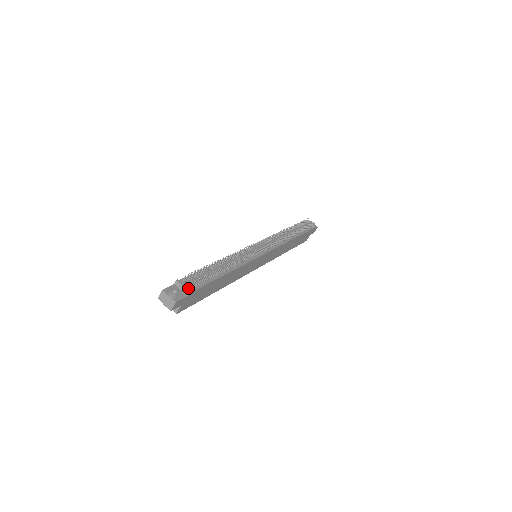
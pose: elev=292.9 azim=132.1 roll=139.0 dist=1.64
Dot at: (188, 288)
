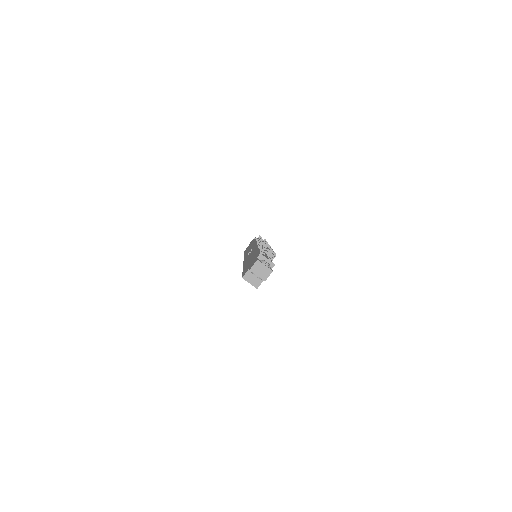
Dot at: (269, 262)
